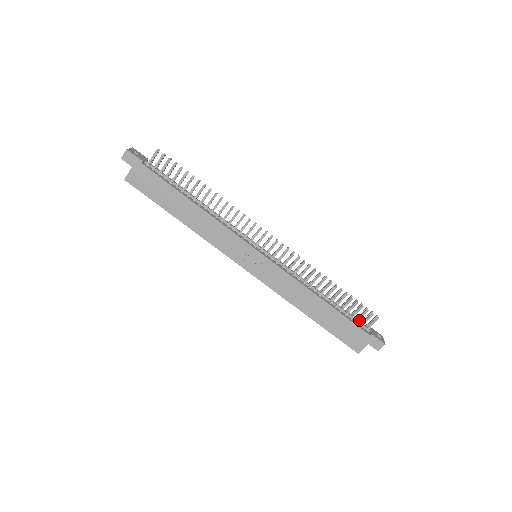
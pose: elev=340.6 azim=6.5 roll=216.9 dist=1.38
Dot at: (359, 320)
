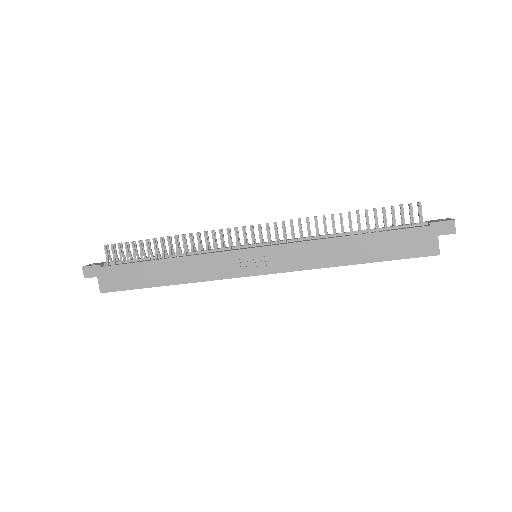
Dot at: (404, 223)
